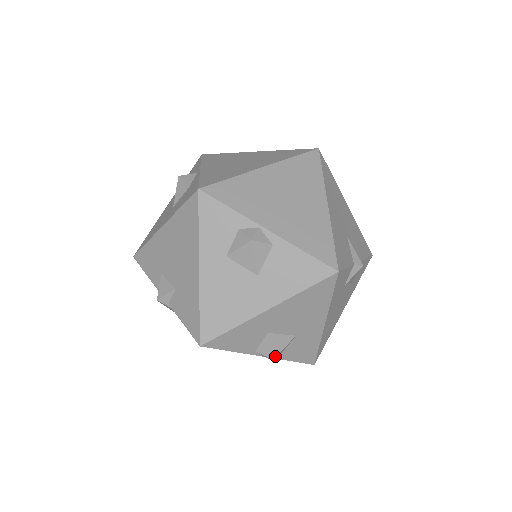
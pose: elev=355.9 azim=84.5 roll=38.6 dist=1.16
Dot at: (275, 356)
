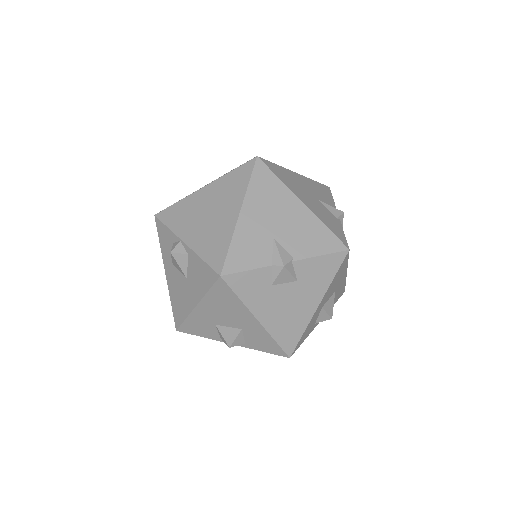
Dot at: (230, 345)
